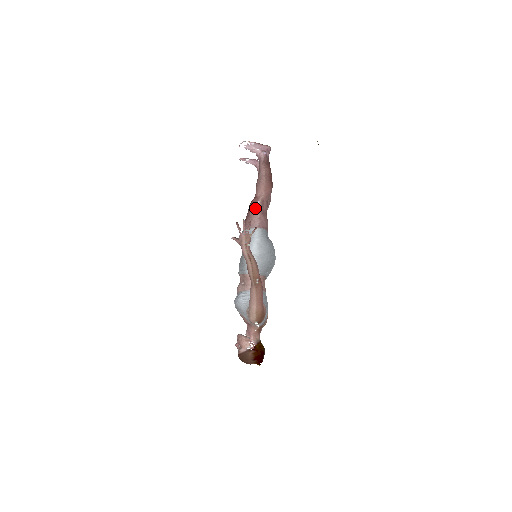
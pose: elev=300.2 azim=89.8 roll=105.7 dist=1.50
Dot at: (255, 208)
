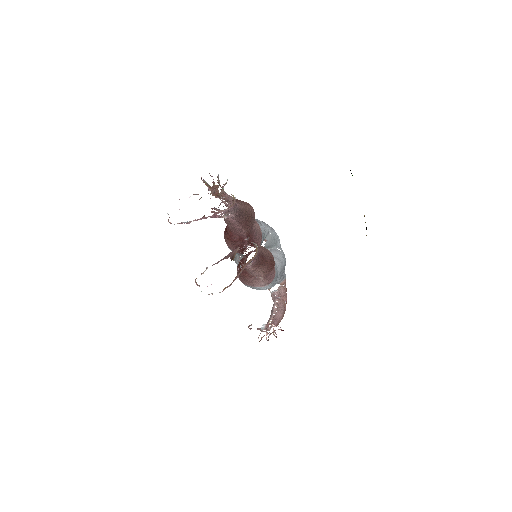
Dot at: (255, 280)
